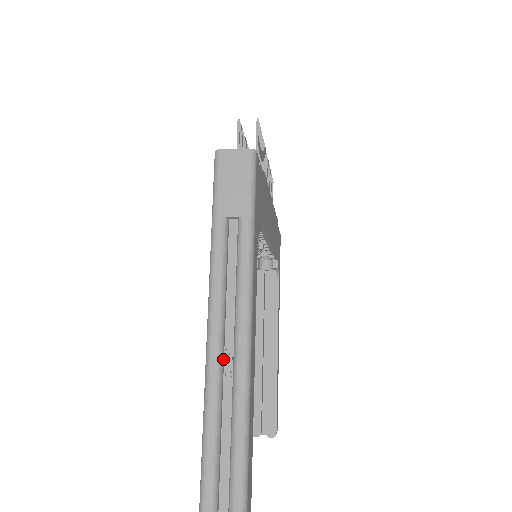
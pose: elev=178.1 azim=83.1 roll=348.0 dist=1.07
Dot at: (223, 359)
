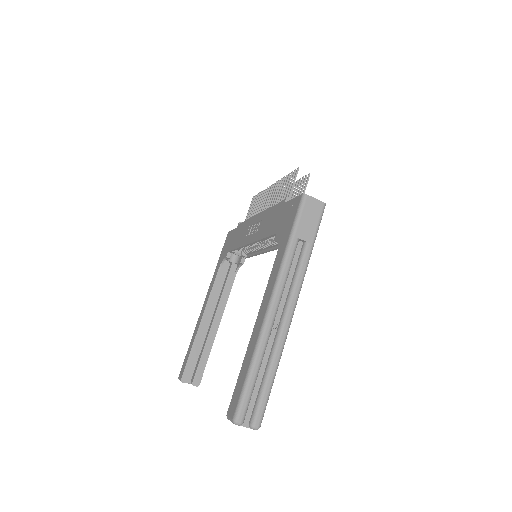
Dot at: (272, 326)
